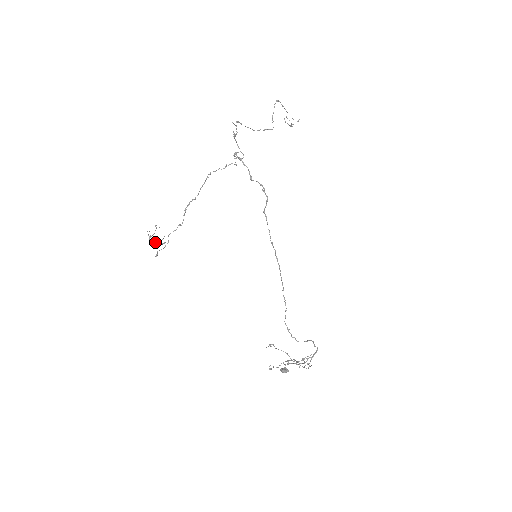
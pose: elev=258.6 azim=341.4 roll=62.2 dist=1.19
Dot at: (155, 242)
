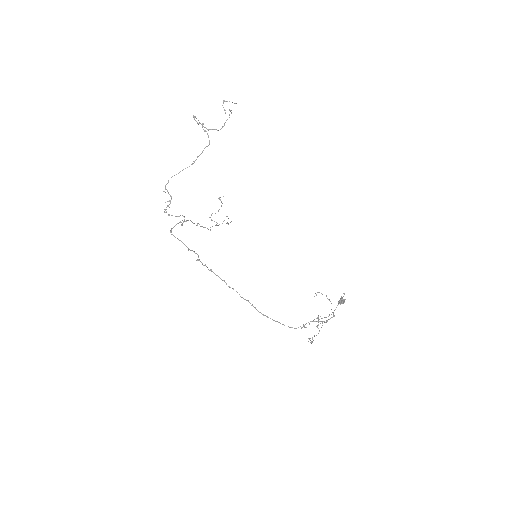
Dot at: occluded
